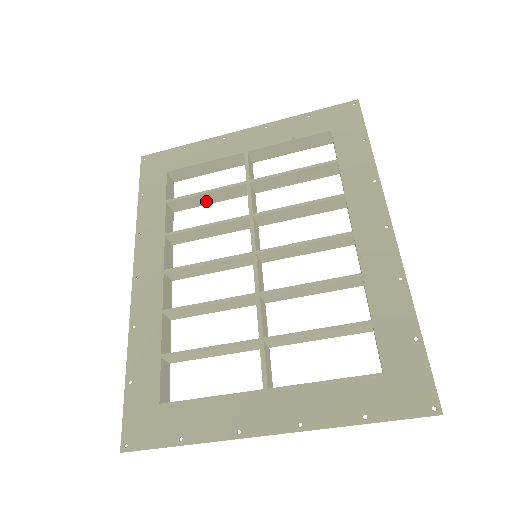
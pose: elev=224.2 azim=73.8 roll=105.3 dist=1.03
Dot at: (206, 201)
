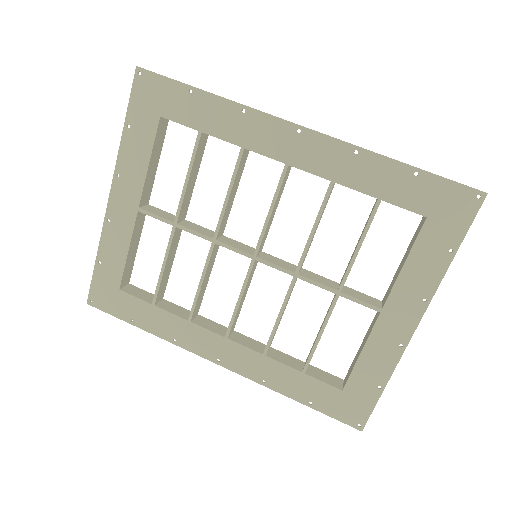
Dot at: (169, 267)
